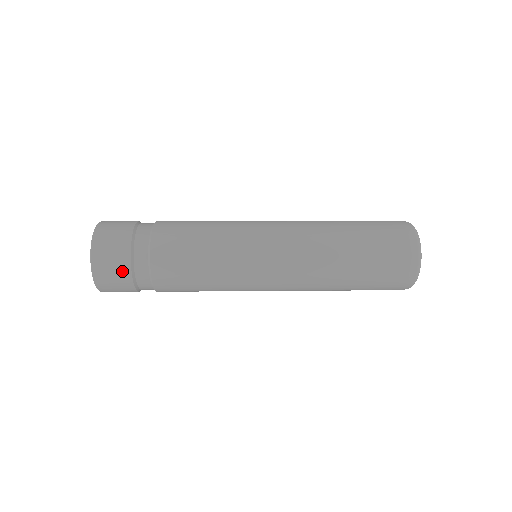
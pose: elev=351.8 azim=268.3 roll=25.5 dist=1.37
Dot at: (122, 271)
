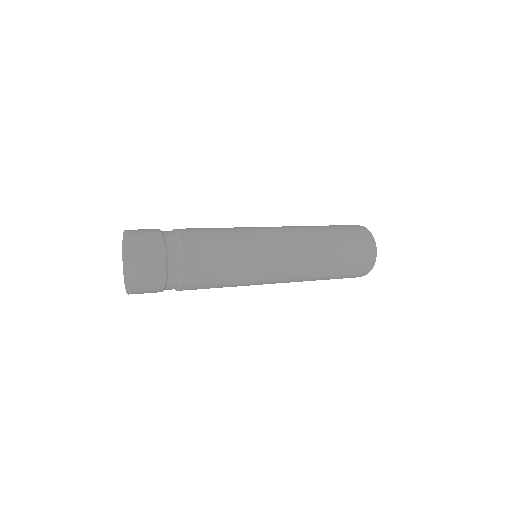
Dot at: (158, 276)
